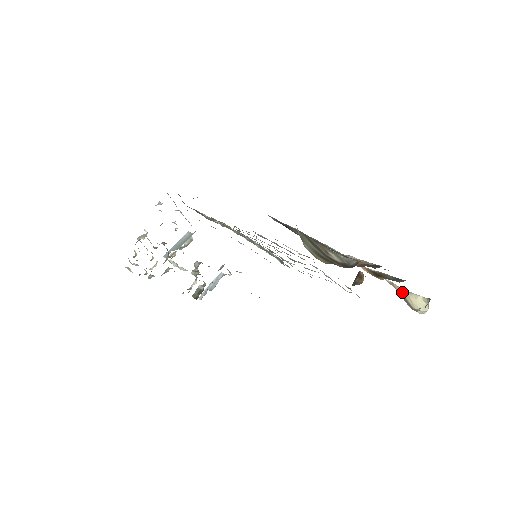
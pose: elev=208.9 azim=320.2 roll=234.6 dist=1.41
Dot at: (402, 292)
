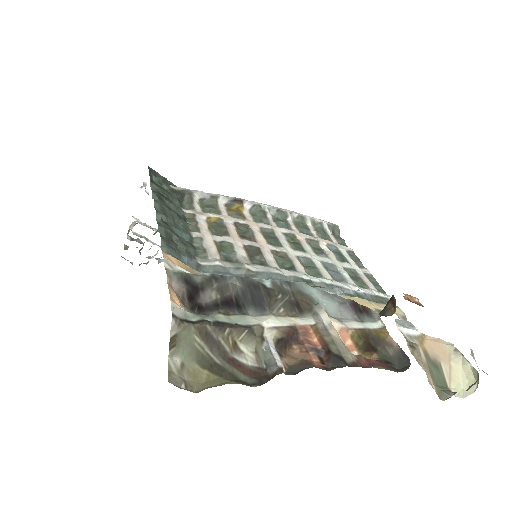
Dot at: (439, 352)
